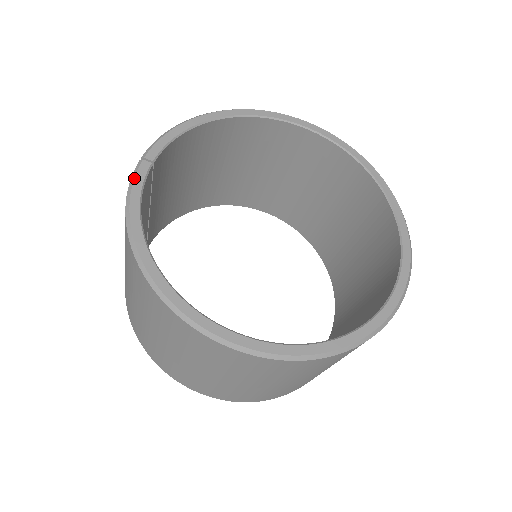
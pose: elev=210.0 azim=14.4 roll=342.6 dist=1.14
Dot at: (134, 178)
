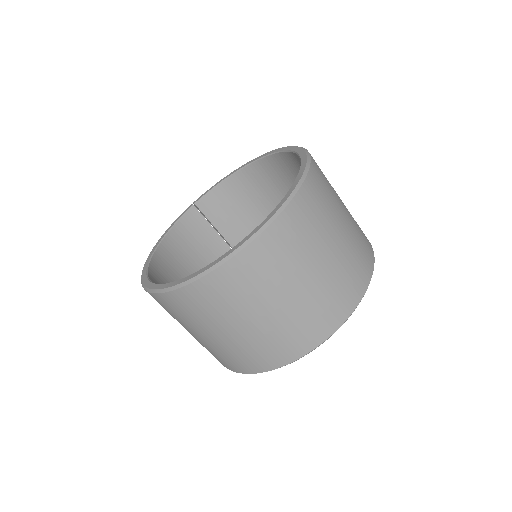
Dot at: (181, 214)
